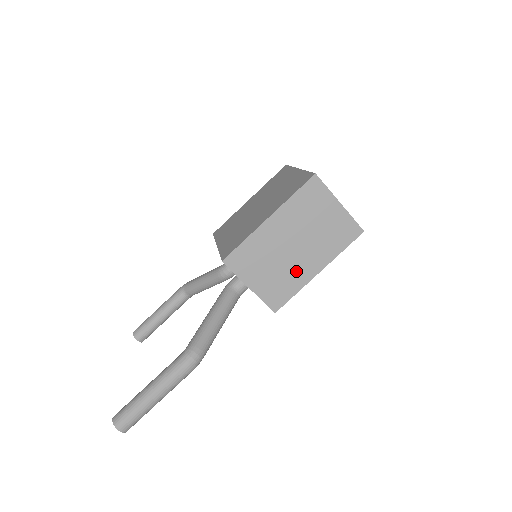
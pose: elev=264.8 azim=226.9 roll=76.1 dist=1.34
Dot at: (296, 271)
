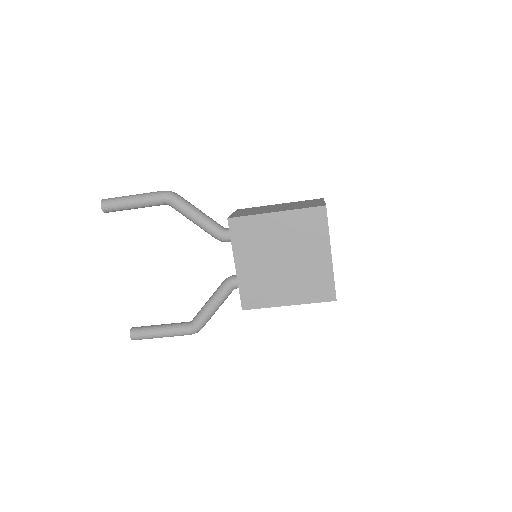
Dot at: occluded
